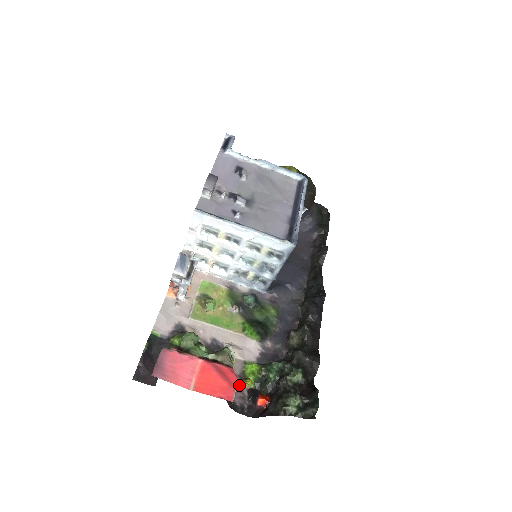
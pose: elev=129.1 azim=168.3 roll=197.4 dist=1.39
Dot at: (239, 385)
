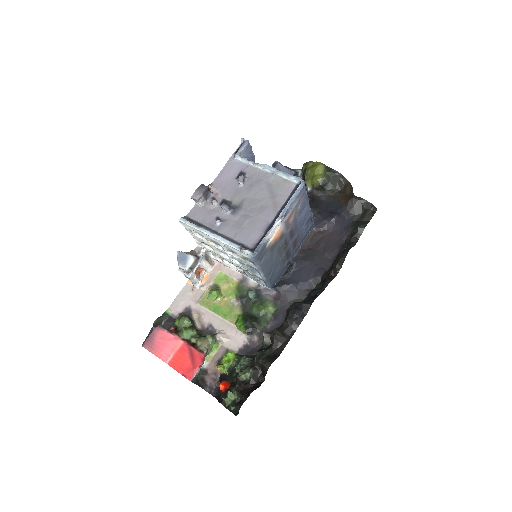
Dot at: (216, 368)
